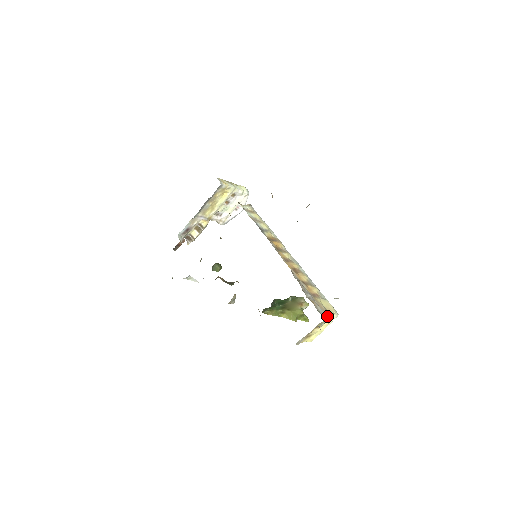
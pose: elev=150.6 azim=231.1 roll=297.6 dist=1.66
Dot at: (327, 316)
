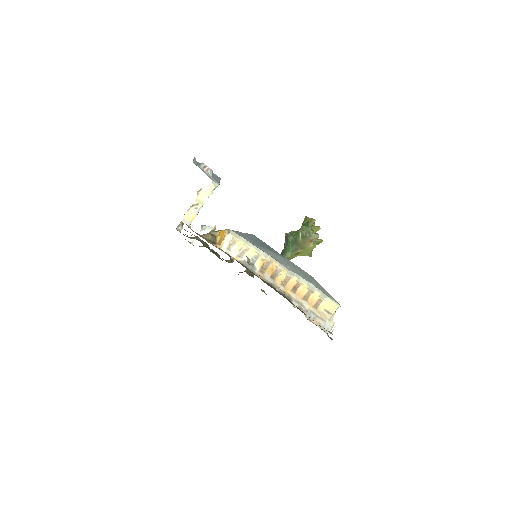
Dot at: (330, 323)
